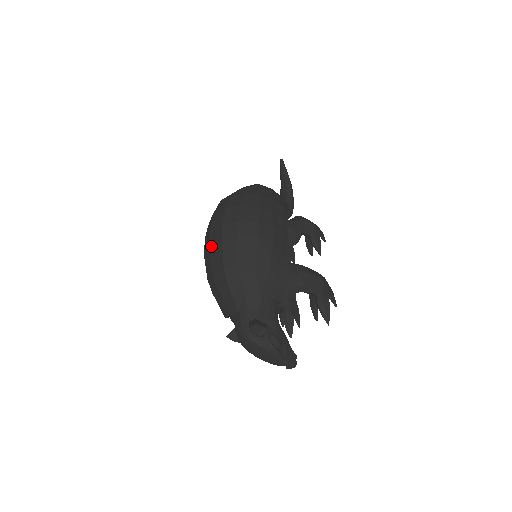
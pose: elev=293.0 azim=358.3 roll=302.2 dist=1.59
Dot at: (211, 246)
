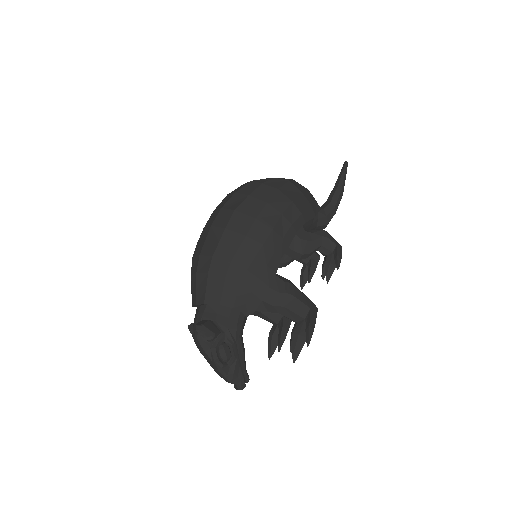
Dot at: (204, 227)
